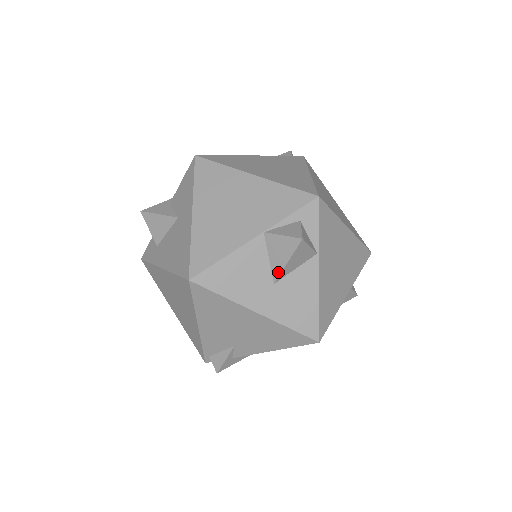
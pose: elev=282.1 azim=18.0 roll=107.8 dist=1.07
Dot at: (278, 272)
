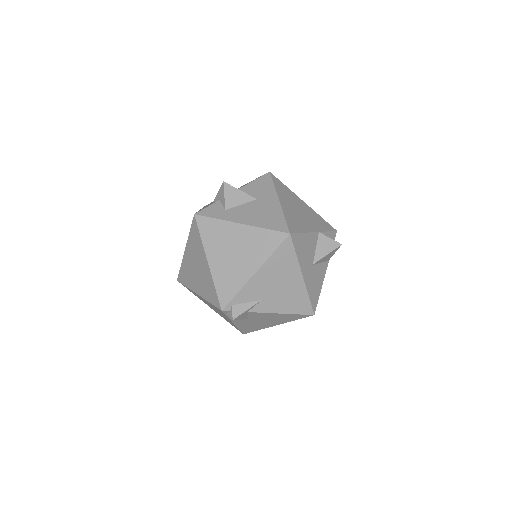
Dot at: (319, 258)
